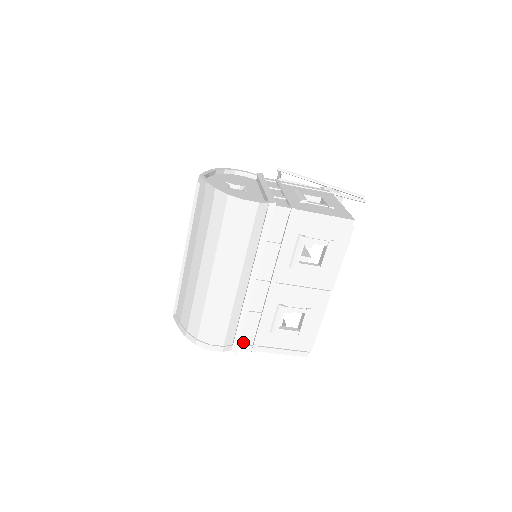
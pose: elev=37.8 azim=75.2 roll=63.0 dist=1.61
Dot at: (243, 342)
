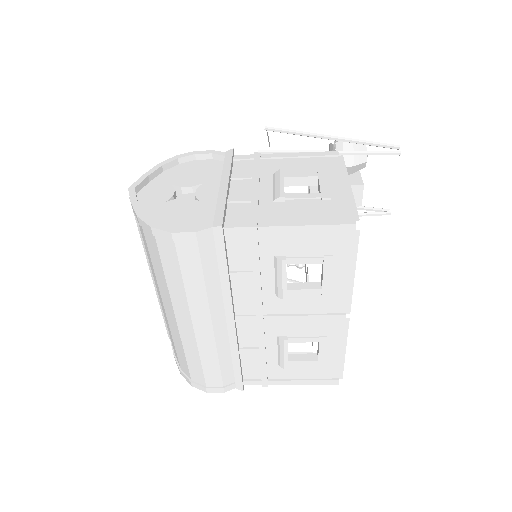
Dot at: (248, 377)
